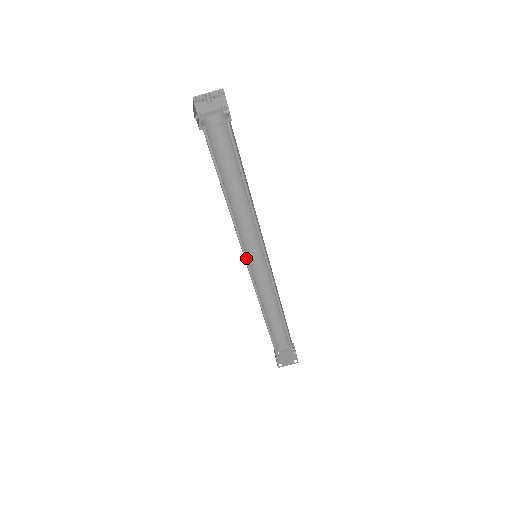
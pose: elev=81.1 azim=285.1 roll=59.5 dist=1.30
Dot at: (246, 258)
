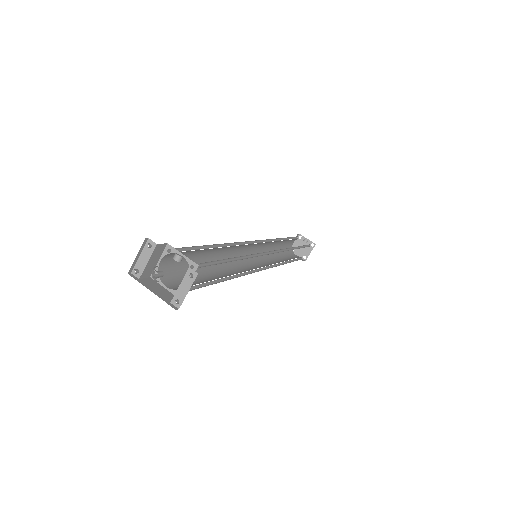
Dot at: (255, 270)
